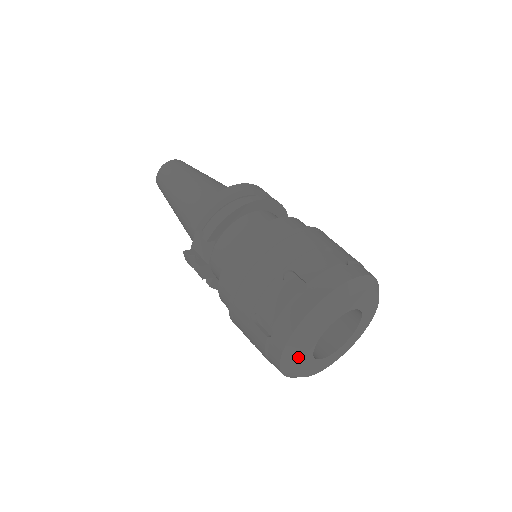
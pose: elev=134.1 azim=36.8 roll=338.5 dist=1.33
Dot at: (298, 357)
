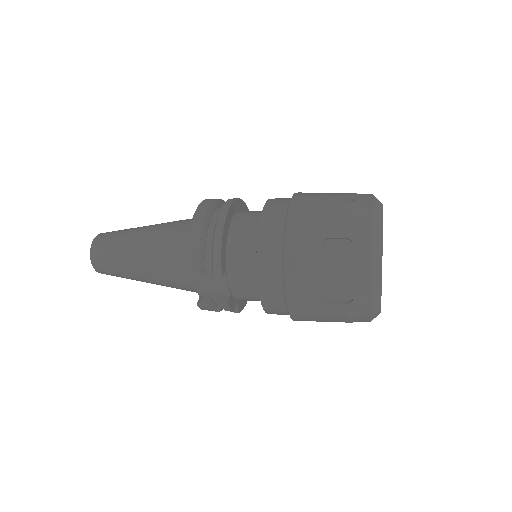
Dot at: occluded
